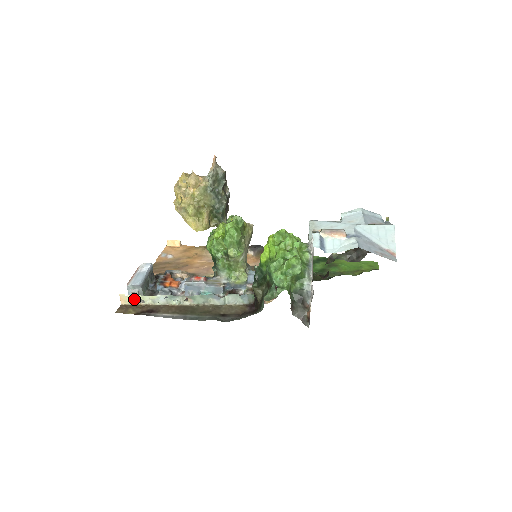
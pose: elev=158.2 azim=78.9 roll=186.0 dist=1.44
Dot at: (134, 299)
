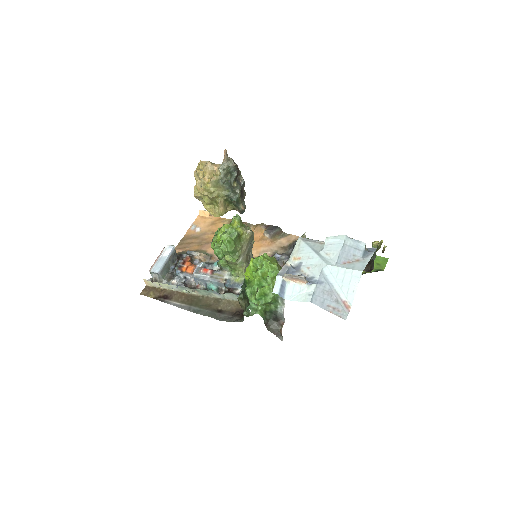
Dot at: (154, 284)
